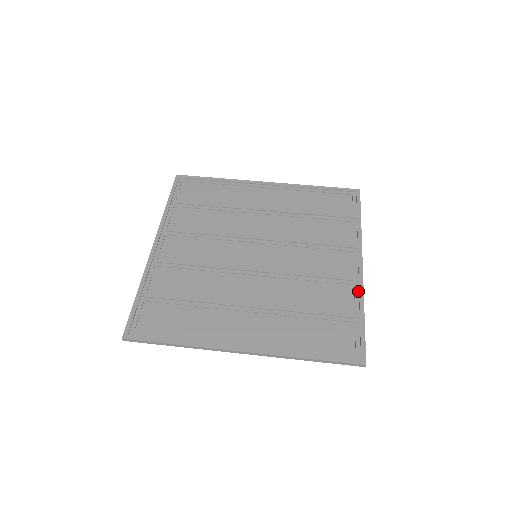
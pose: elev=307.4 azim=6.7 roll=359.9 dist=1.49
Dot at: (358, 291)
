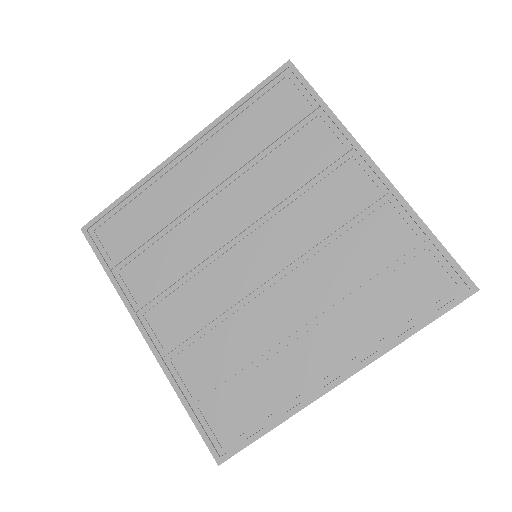
Dot at: (399, 205)
